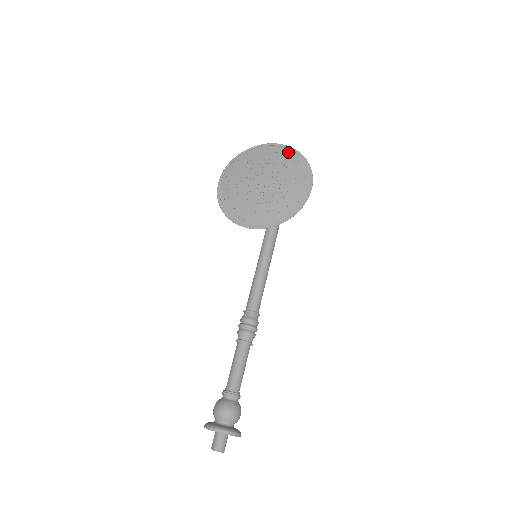
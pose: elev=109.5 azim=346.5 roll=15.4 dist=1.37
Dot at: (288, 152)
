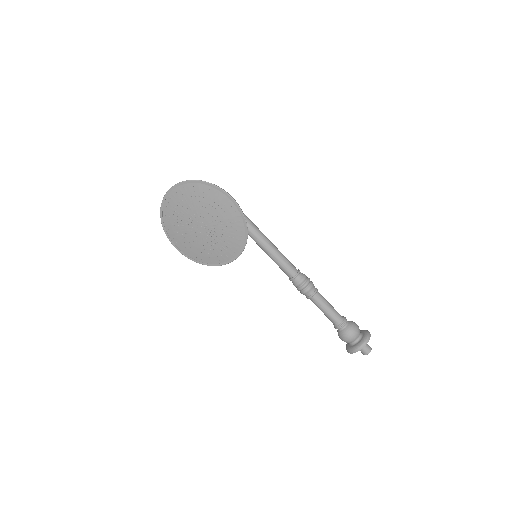
Dot at: (185, 188)
